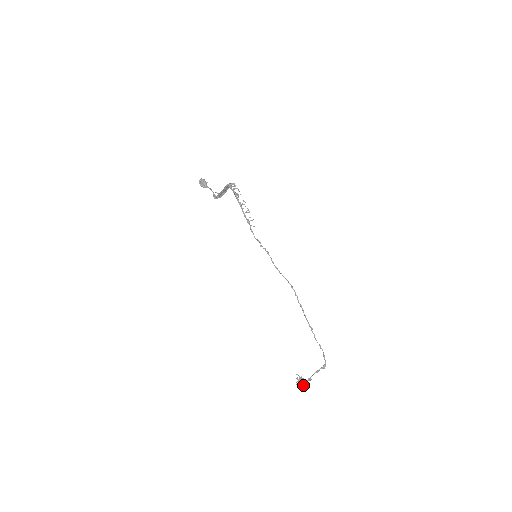
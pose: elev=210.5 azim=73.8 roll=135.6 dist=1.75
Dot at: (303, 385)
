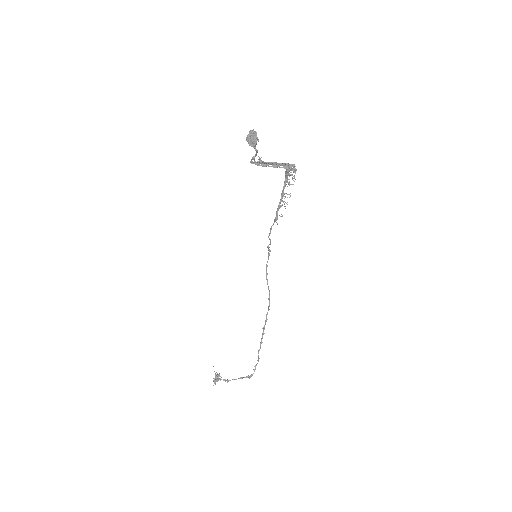
Dot at: occluded
